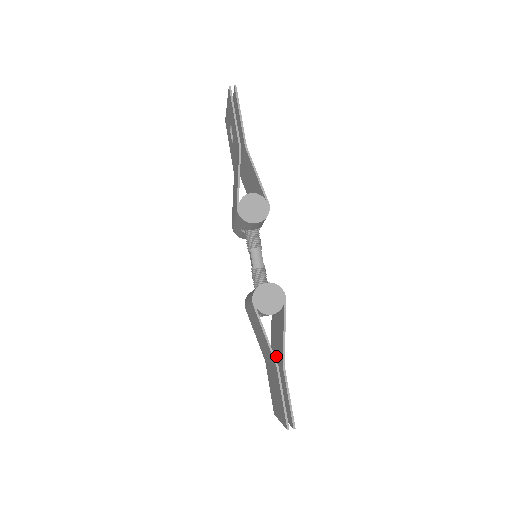
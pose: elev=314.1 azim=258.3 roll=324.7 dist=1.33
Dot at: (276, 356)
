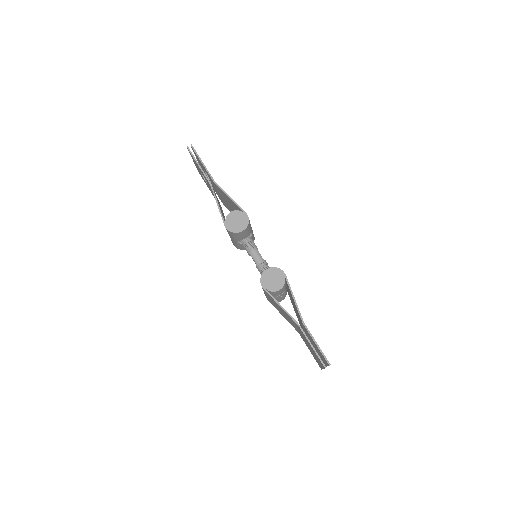
Dot at: (300, 322)
